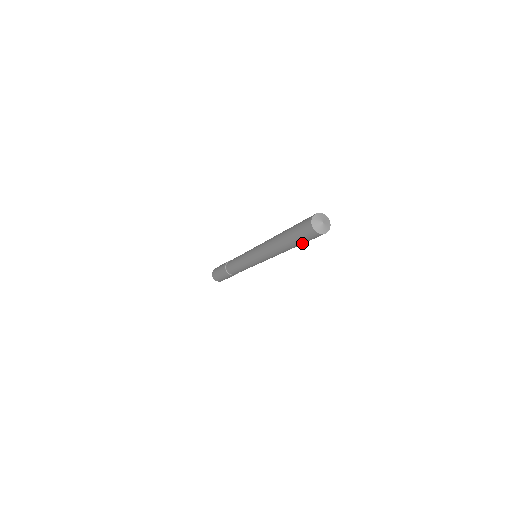
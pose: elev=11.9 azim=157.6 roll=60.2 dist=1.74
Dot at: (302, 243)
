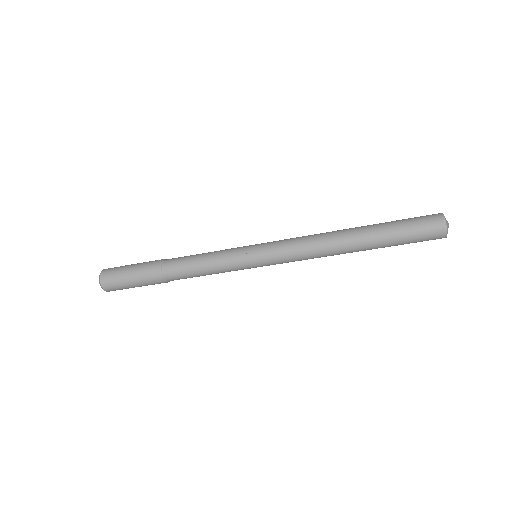
Dot at: (395, 244)
